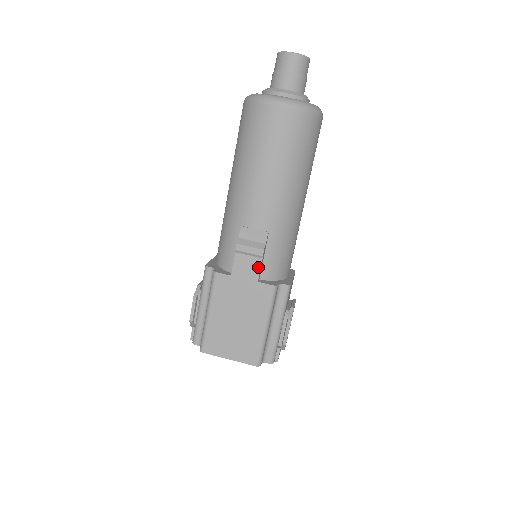
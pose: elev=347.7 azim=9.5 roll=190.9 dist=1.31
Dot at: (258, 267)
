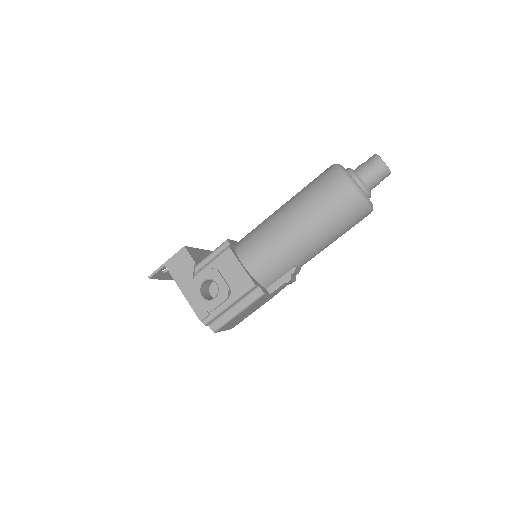
Dot at: occluded
